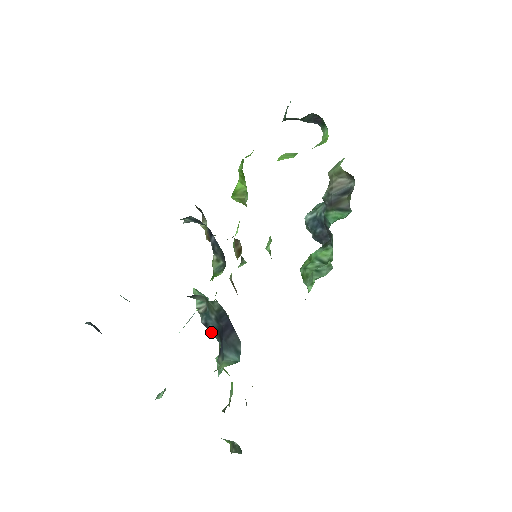
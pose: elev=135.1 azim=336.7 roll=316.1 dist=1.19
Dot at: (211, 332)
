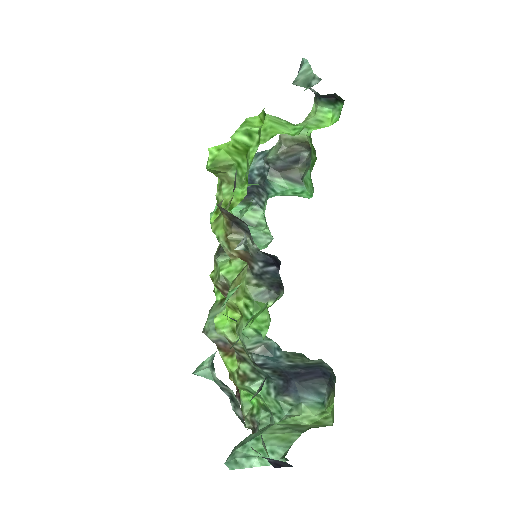
Dot at: (262, 369)
